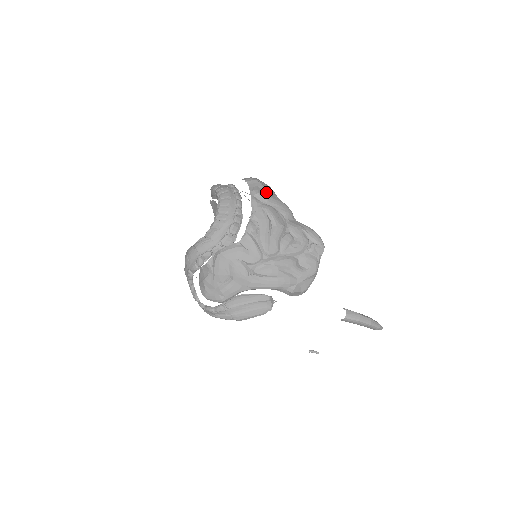
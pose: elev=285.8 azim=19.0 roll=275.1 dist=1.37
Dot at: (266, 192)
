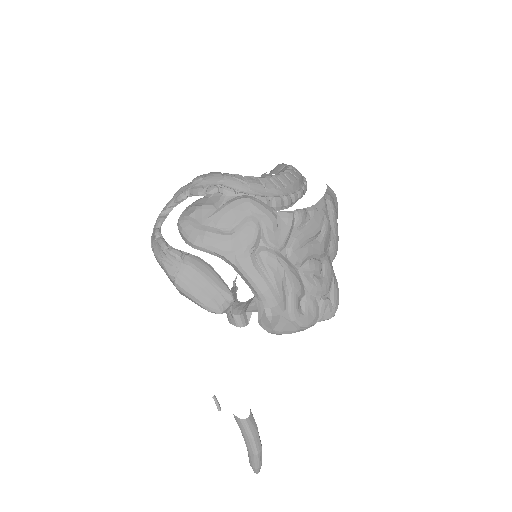
Dot at: (336, 211)
